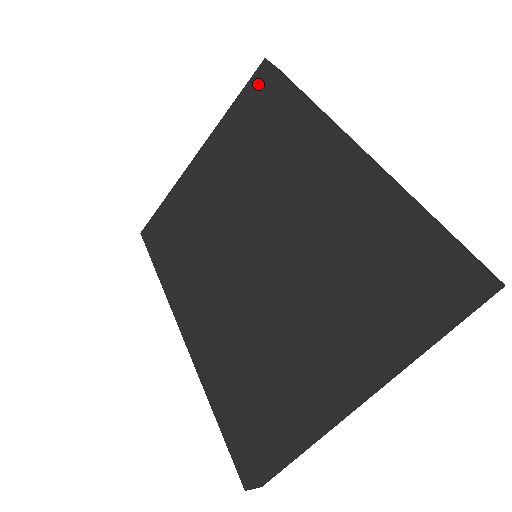
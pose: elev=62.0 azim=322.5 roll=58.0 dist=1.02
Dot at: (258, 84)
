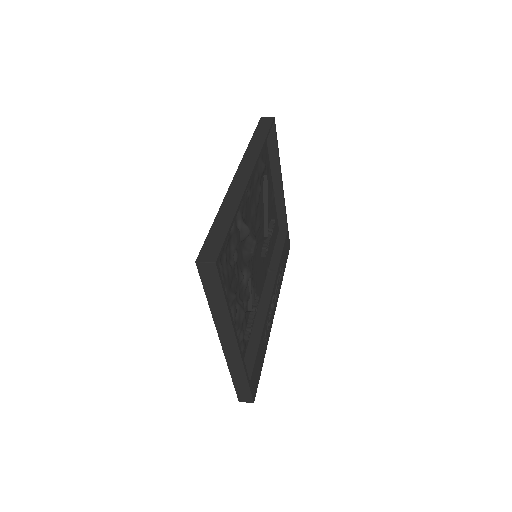
Dot at: occluded
